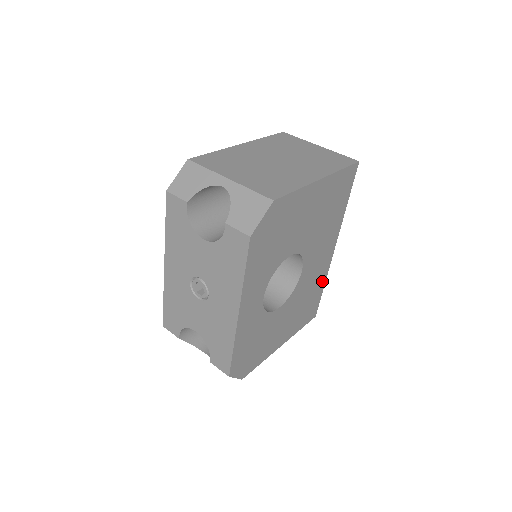
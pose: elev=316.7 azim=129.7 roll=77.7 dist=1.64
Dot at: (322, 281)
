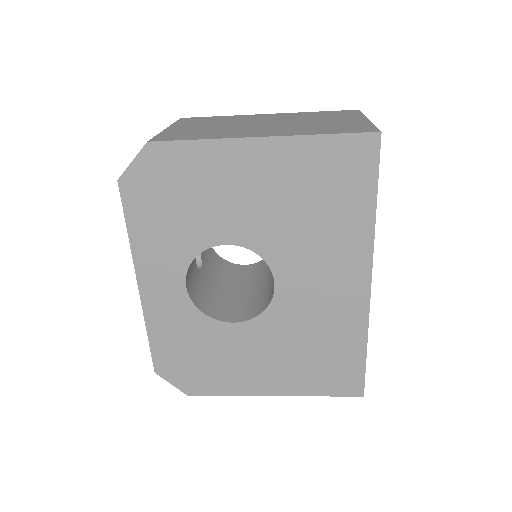
Dot at: (355, 334)
